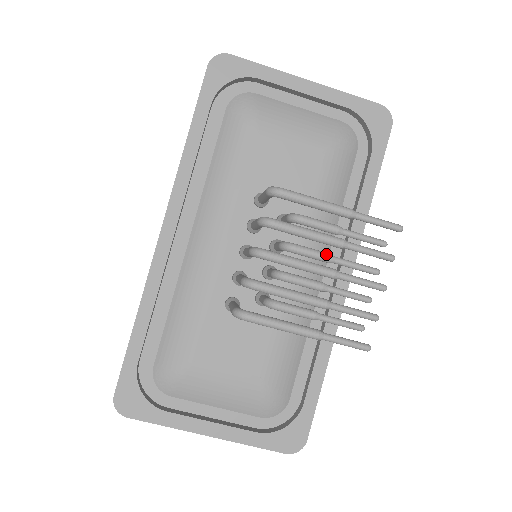
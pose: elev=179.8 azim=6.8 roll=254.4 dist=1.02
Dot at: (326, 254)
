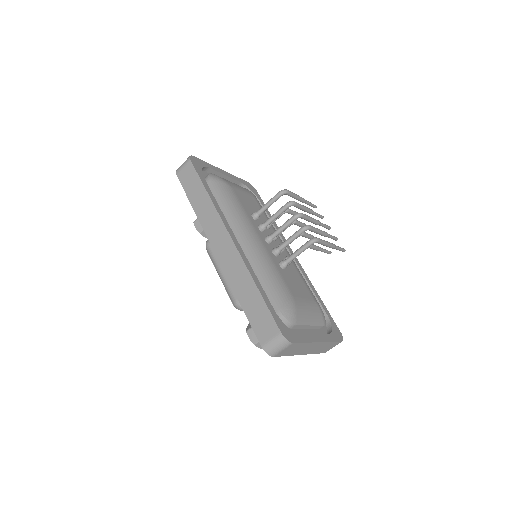
Dot at: (303, 223)
